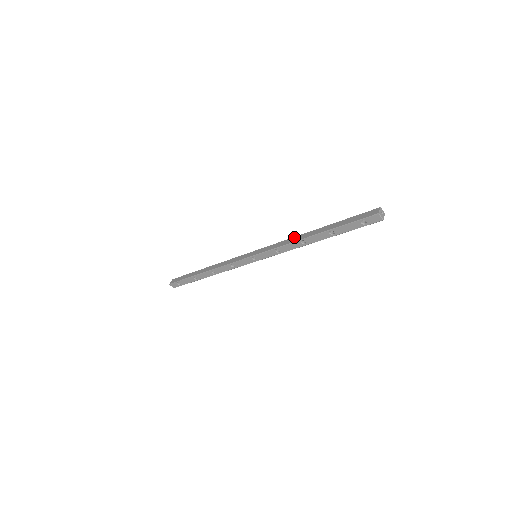
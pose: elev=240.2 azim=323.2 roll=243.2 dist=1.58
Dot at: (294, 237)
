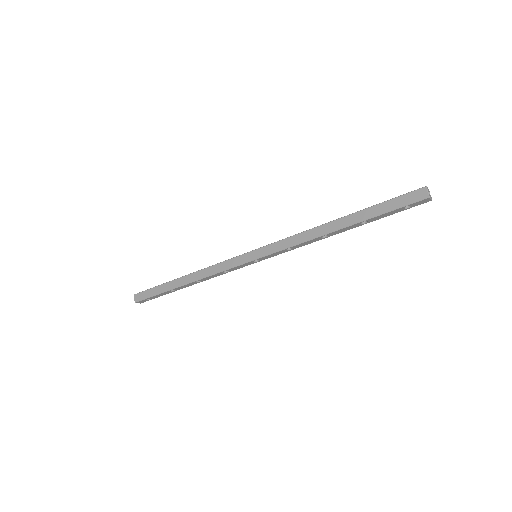
Dot at: (308, 231)
